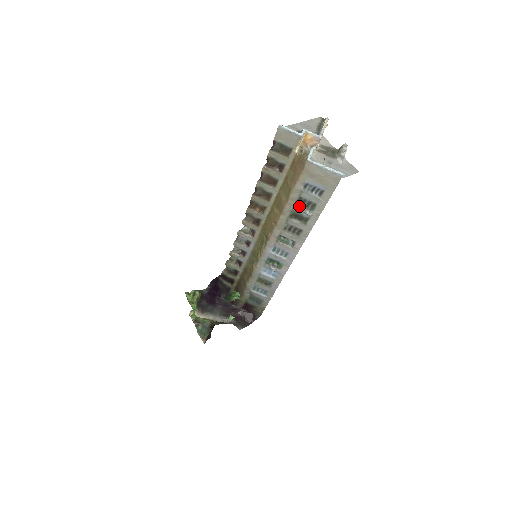
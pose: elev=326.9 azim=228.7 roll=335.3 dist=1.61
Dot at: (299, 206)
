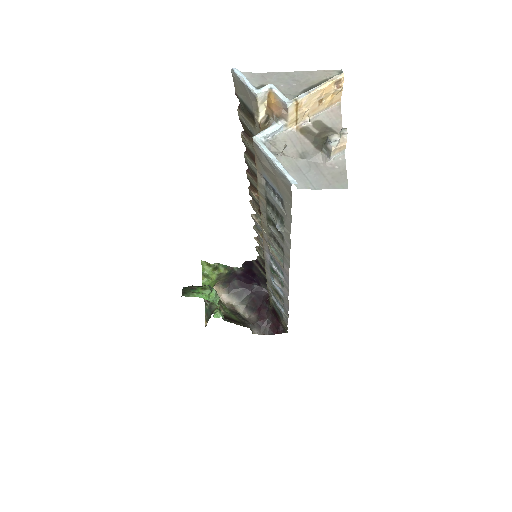
Dot at: (270, 210)
